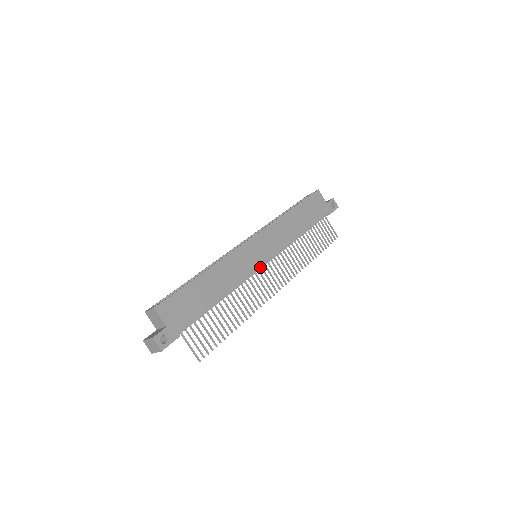
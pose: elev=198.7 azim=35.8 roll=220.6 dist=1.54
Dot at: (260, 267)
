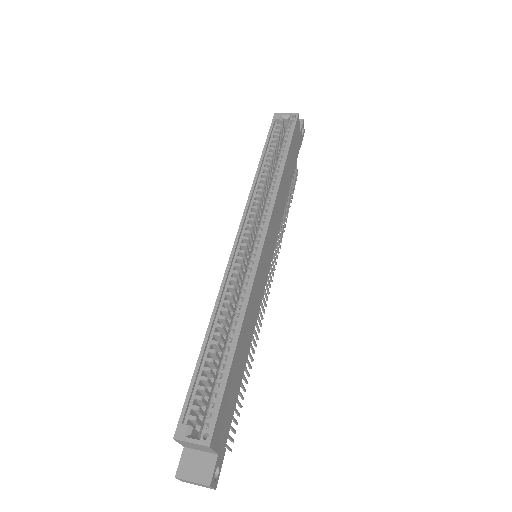
Dot at: occluded
